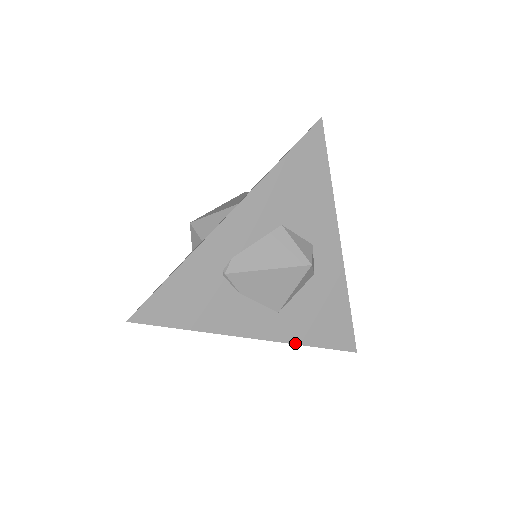
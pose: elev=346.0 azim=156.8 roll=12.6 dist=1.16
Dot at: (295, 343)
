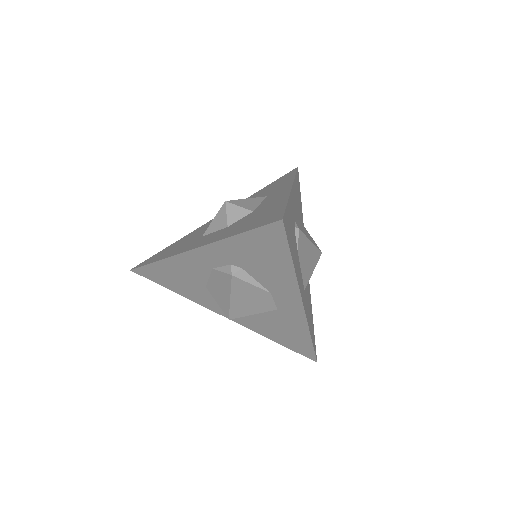
Dot at: (309, 328)
